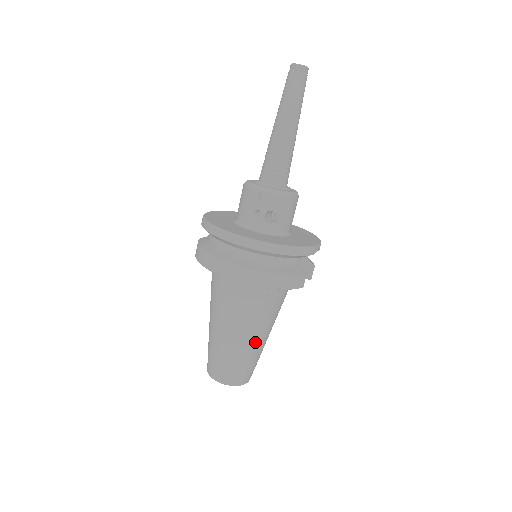
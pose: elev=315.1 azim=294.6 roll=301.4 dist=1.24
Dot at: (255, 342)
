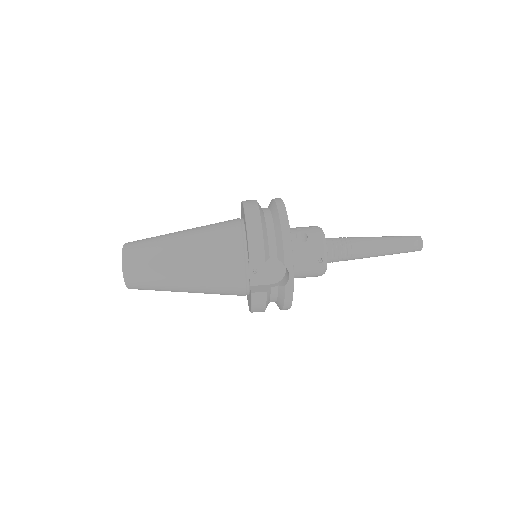
Dot at: (177, 253)
